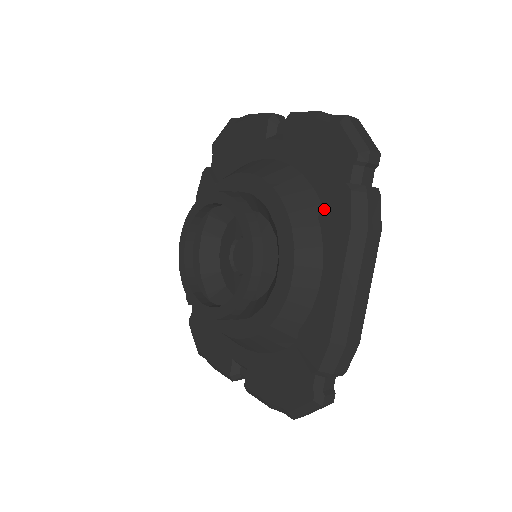
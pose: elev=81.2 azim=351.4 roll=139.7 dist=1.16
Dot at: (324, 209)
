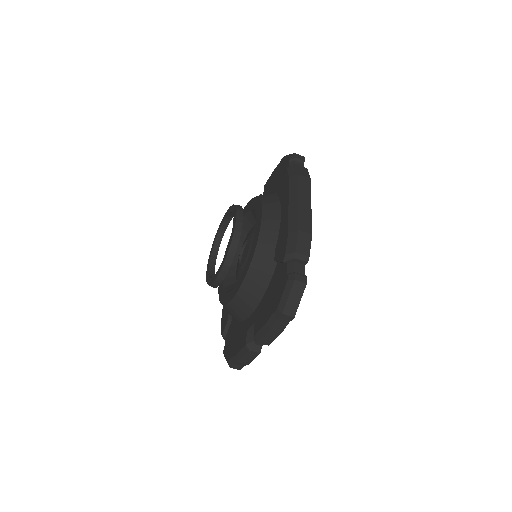
Dot at: (279, 188)
